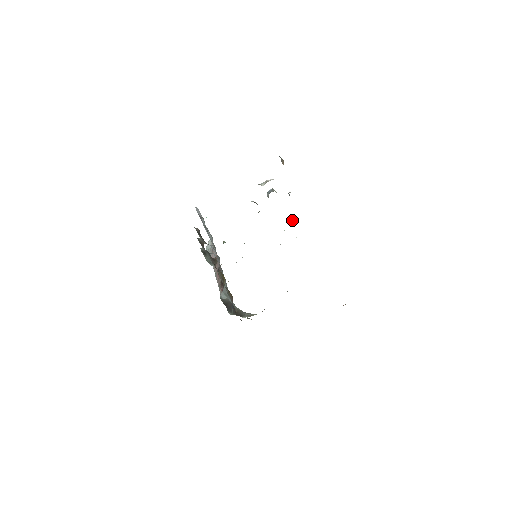
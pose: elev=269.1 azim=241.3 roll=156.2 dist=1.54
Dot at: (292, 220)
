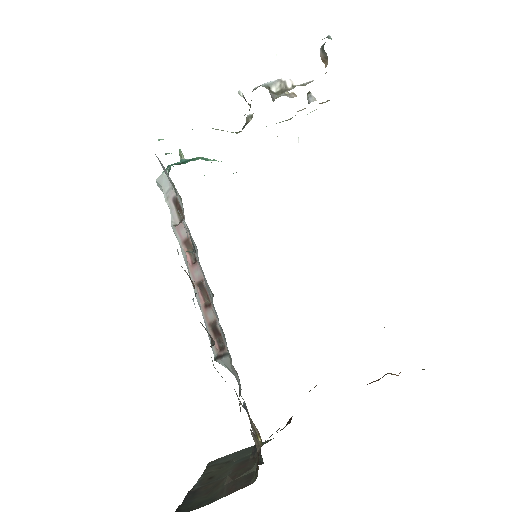
Dot at: (298, 137)
